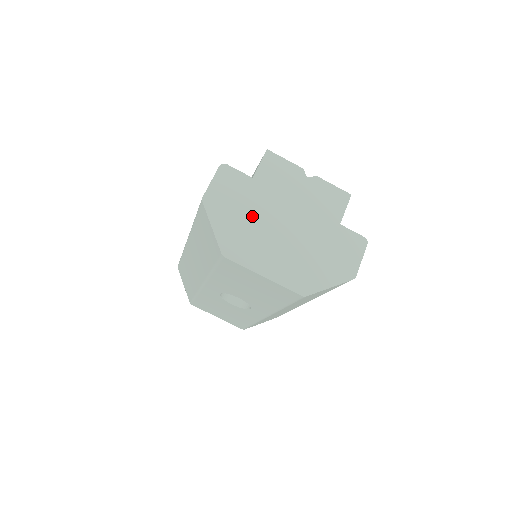
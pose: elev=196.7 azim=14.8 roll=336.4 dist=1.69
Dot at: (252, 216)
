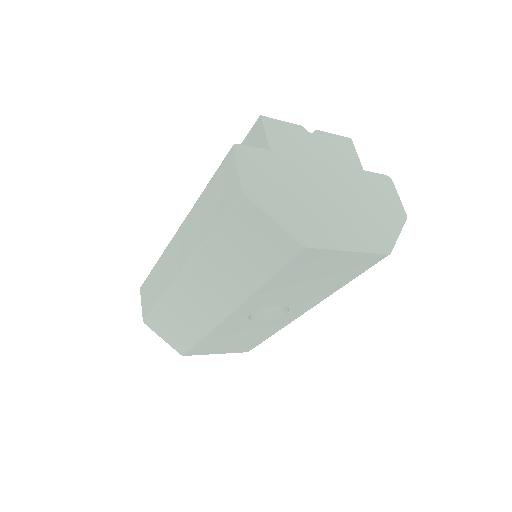
Dot at: (297, 192)
